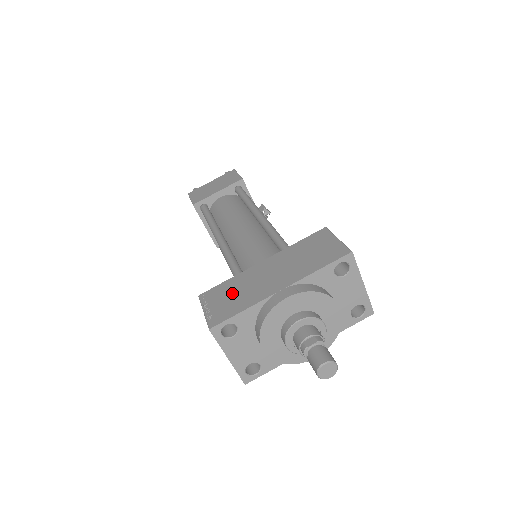
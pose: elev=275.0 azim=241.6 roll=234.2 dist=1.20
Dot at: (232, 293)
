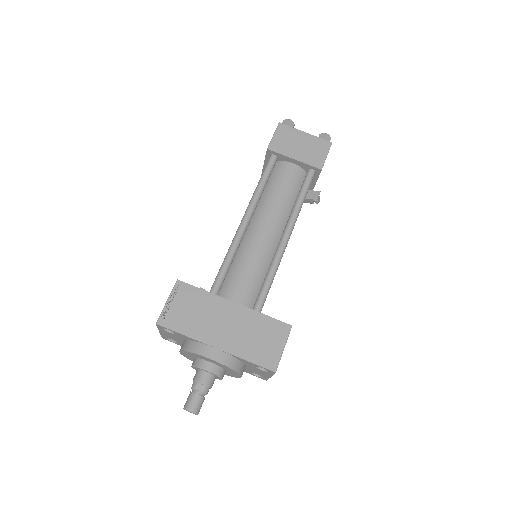
Dot at: (193, 308)
